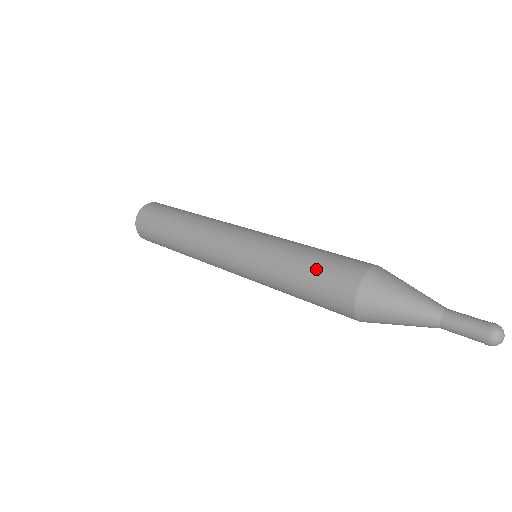
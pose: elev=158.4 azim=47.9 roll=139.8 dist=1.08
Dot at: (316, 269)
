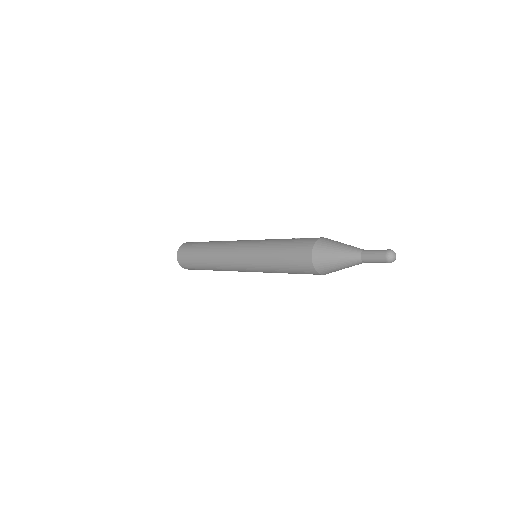
Dot at: (287, 255)
